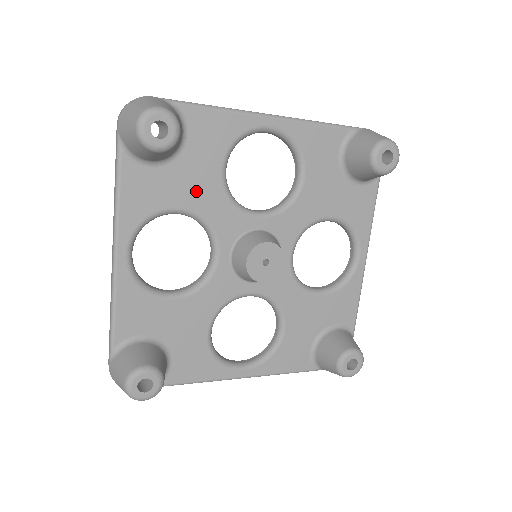
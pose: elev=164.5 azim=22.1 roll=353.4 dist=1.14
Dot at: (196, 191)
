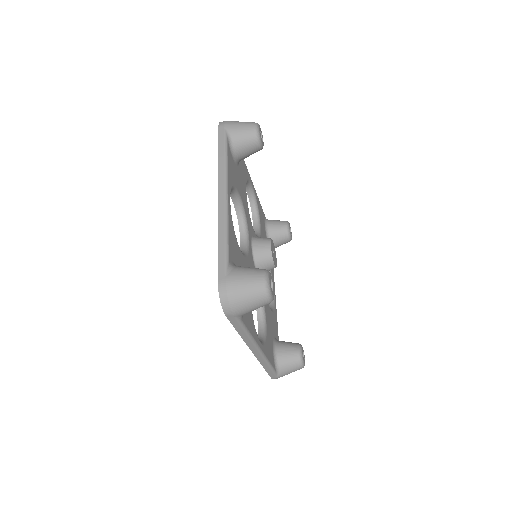
Dot at: (242, 191)
